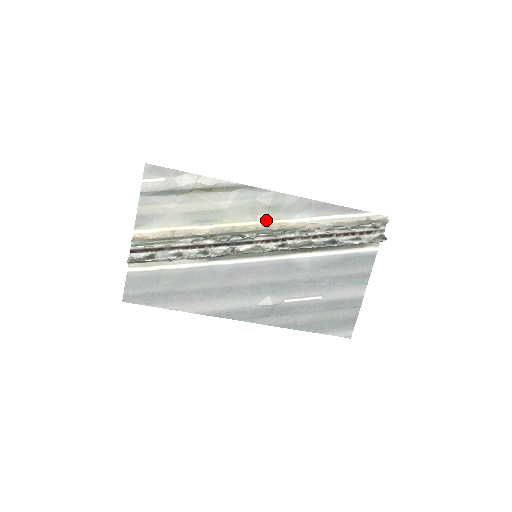
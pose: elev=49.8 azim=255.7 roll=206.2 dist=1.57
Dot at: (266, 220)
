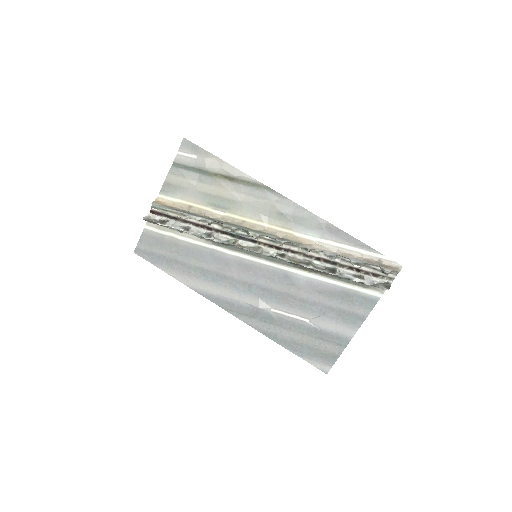
Dot at: (275, 225)
